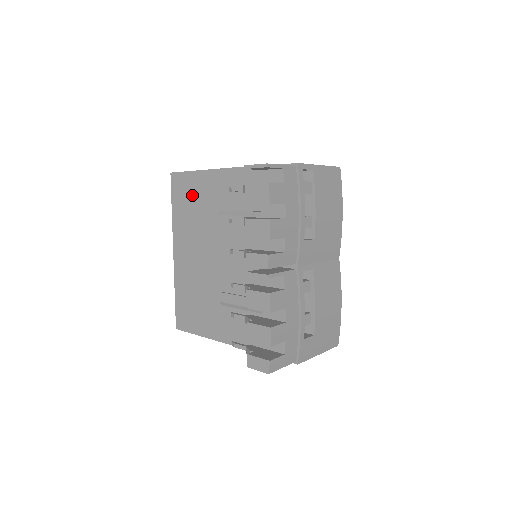
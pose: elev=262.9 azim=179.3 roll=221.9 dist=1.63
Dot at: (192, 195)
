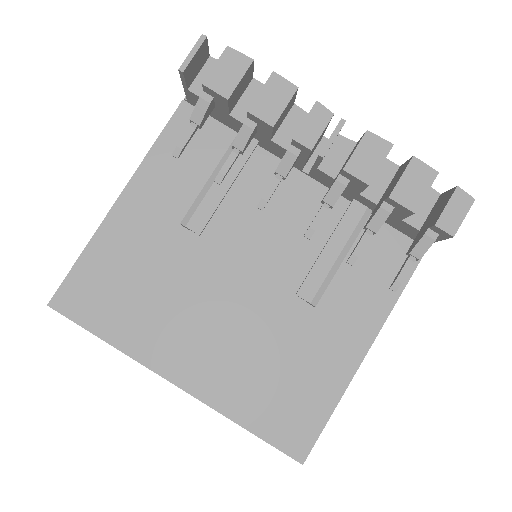
Dot at: (116, 276)
